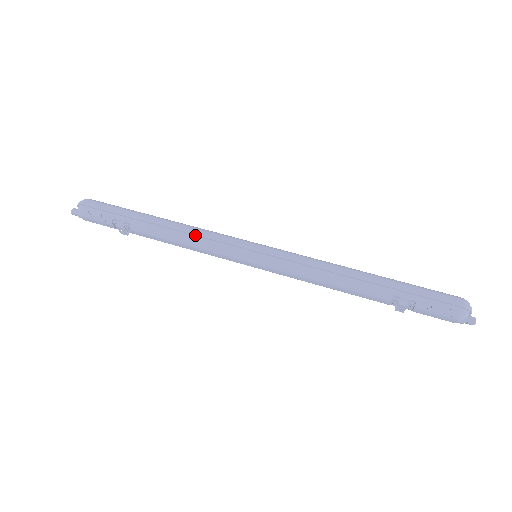
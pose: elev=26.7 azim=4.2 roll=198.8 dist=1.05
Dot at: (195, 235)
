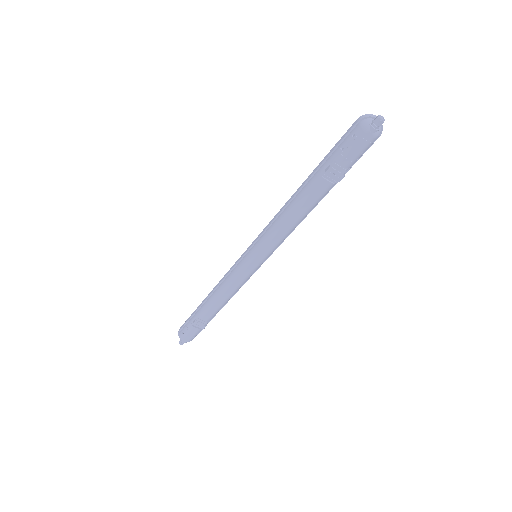
Dot at: (221, 282)
